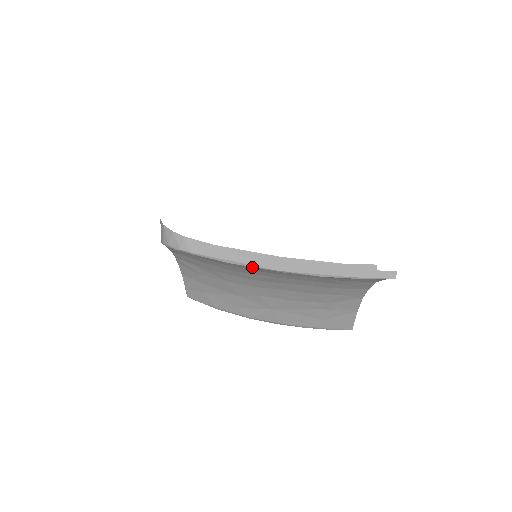
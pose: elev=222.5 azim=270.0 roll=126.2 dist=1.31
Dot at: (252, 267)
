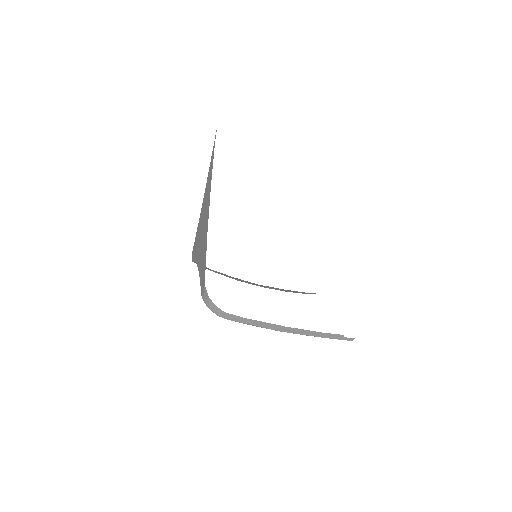
Dot at: occluded
